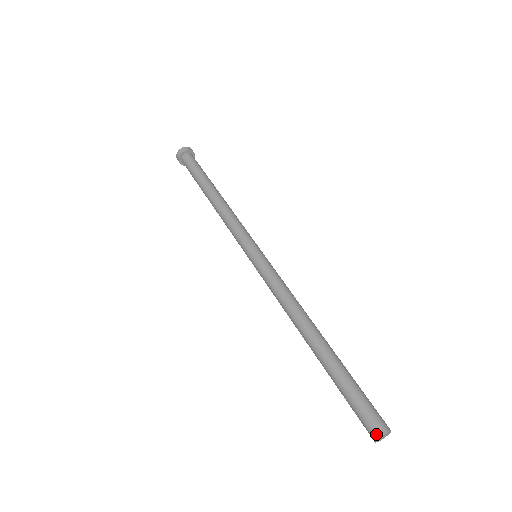
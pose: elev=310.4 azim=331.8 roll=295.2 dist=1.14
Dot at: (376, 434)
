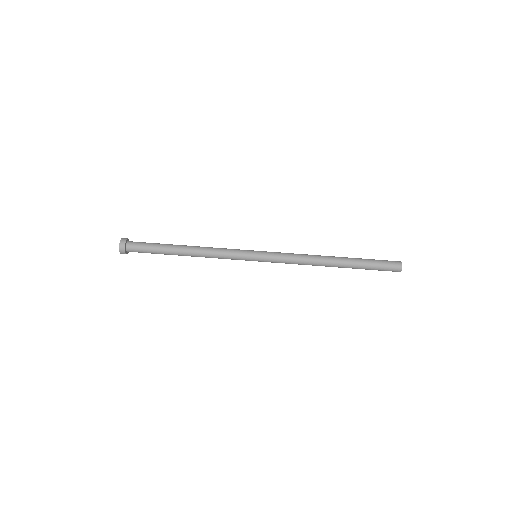
Dot at: (400, 265)
